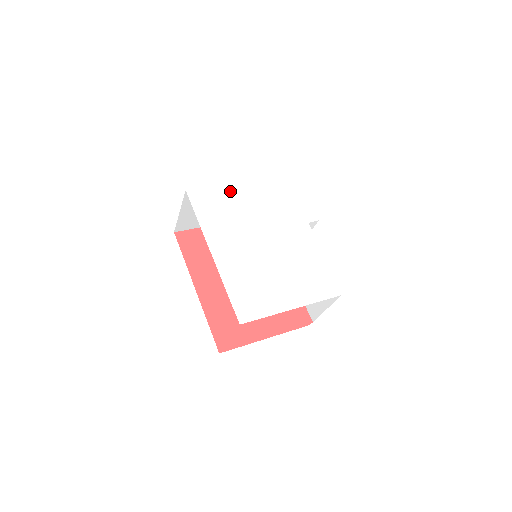
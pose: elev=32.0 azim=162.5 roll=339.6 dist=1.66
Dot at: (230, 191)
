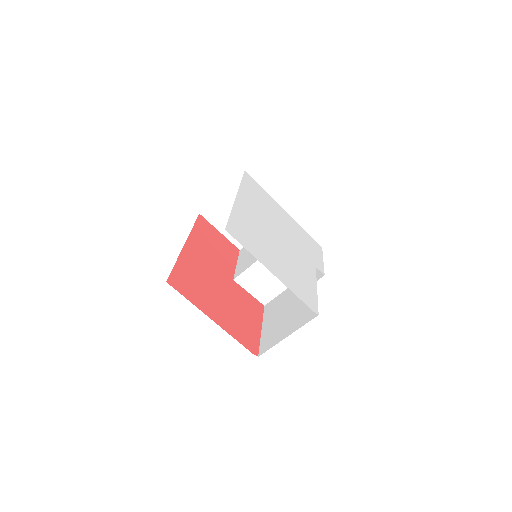
Dot at: (273, 202)
